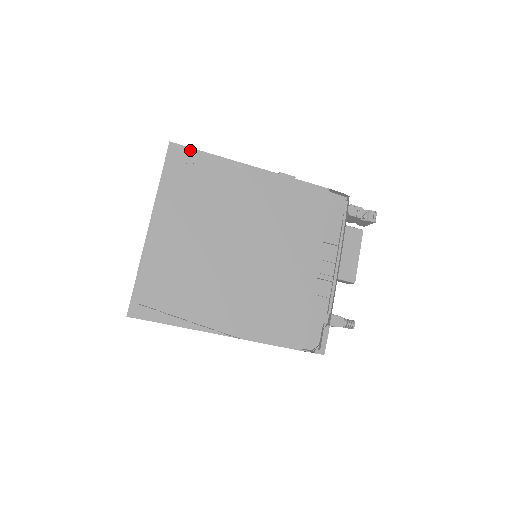
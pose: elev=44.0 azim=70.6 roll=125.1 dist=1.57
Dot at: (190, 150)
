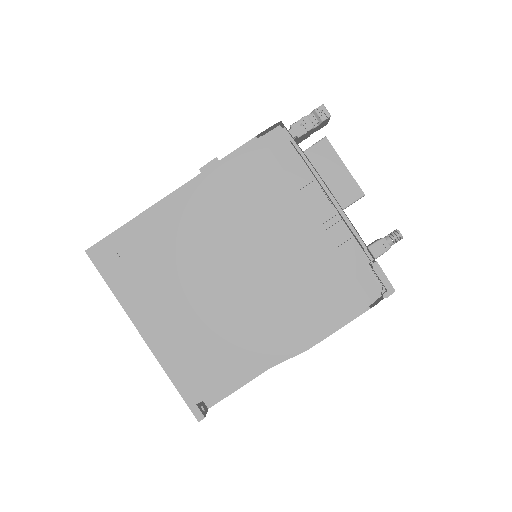
Dot at: (107, 240)
